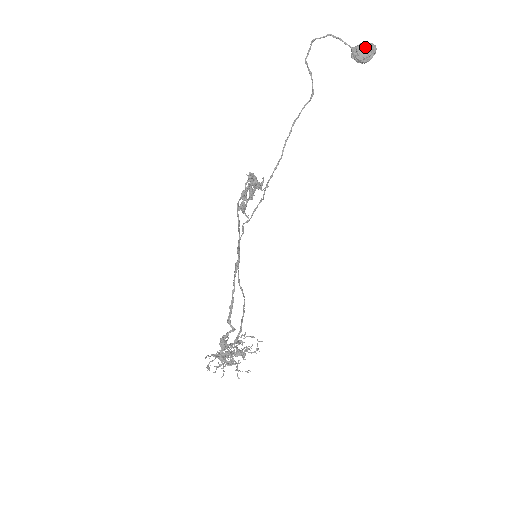
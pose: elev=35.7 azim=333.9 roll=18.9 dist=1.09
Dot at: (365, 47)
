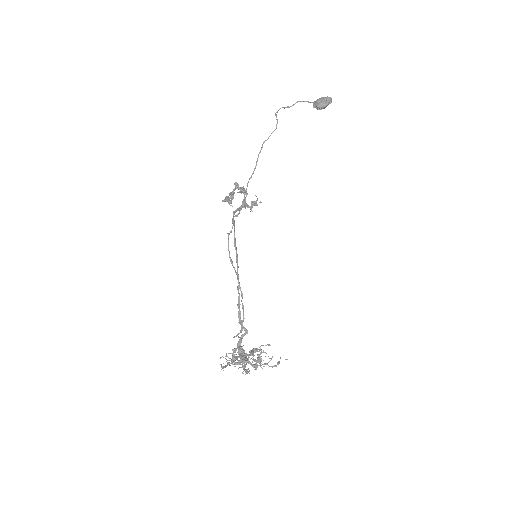
Dot at: (321, 99)
